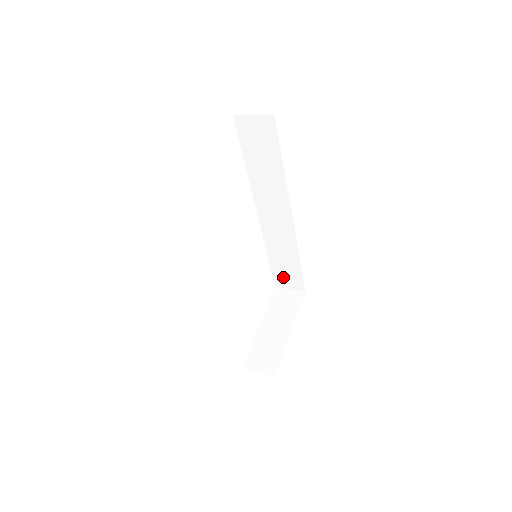
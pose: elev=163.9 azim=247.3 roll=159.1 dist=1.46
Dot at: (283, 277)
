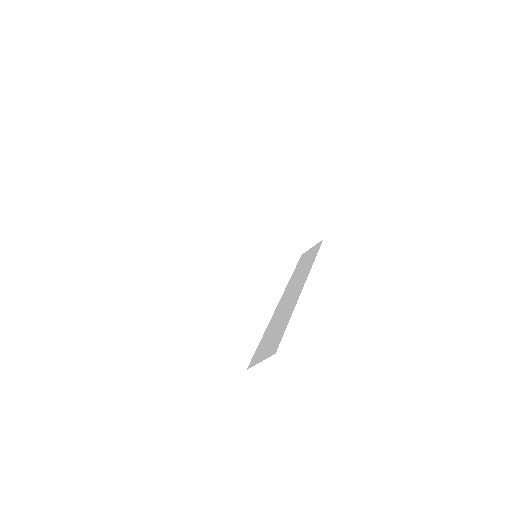
Dot at: (263, 350)
